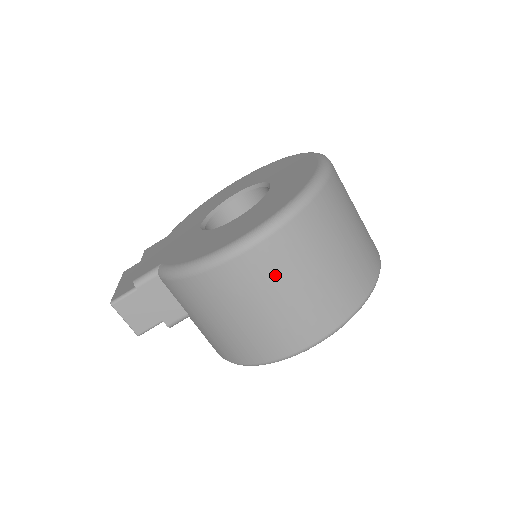
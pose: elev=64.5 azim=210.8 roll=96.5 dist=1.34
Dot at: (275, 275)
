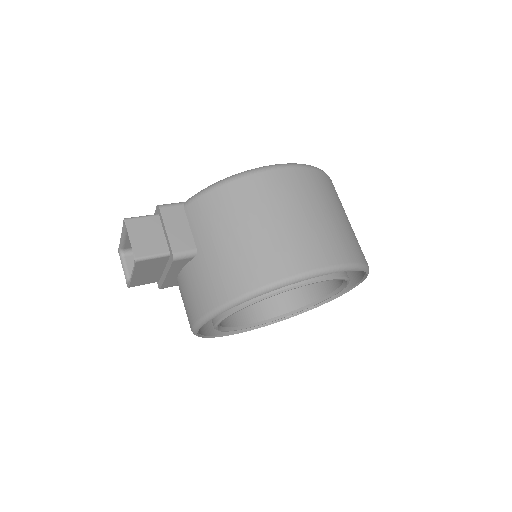
Dot at: (302, 194)
